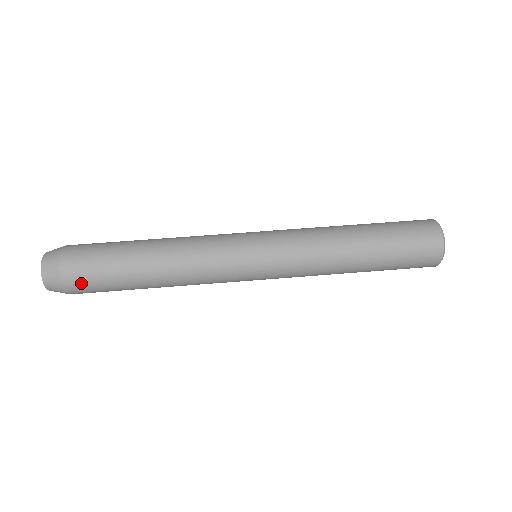
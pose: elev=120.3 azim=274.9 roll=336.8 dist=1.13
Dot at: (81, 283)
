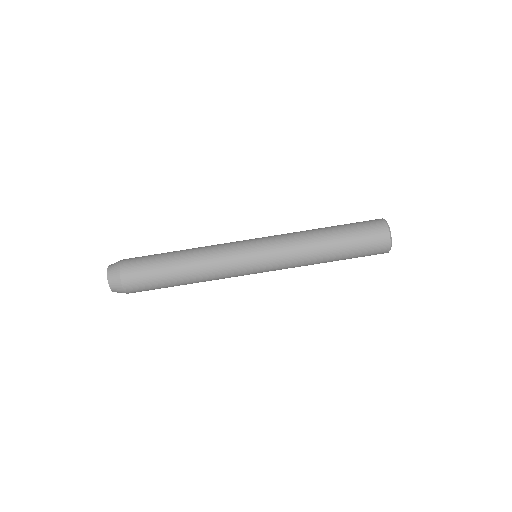
Dot at: occluded
